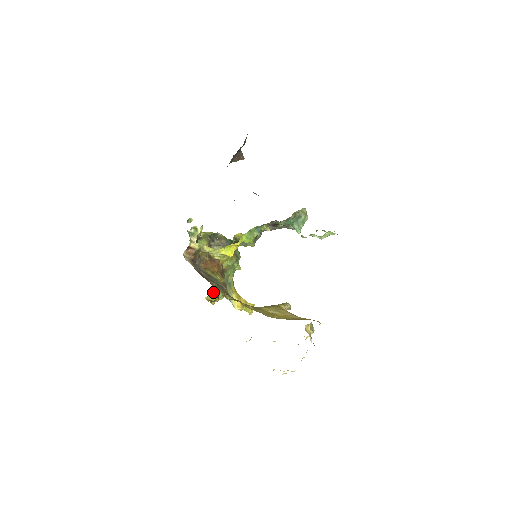
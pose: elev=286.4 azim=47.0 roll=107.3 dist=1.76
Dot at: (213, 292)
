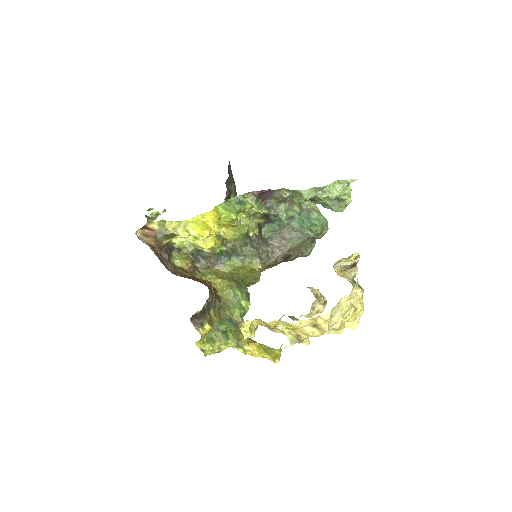
Dot at: (208, 334)
